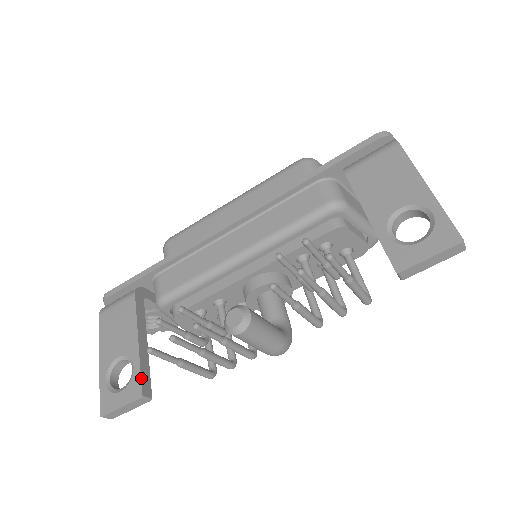
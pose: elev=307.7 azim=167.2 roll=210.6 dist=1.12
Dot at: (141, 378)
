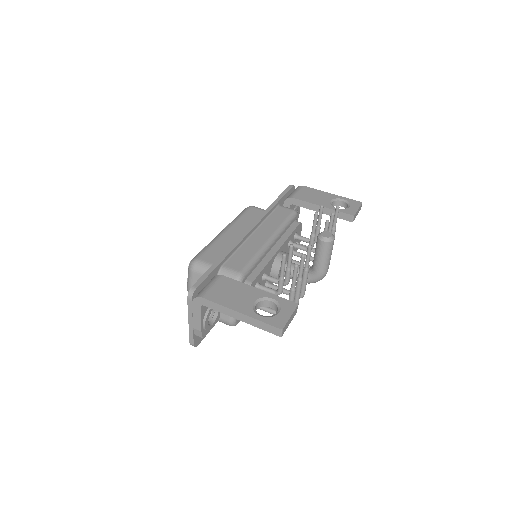
Dot at: (285, 299)
